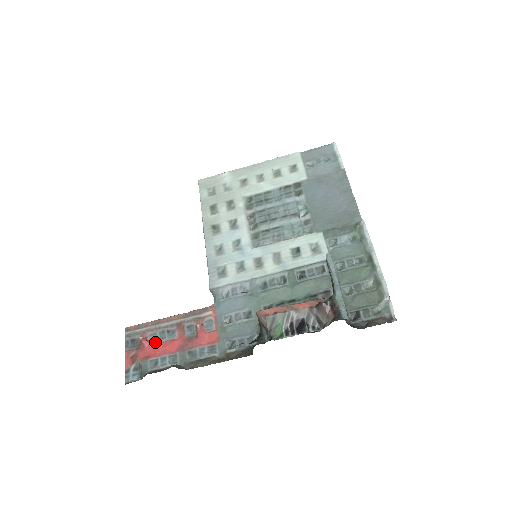
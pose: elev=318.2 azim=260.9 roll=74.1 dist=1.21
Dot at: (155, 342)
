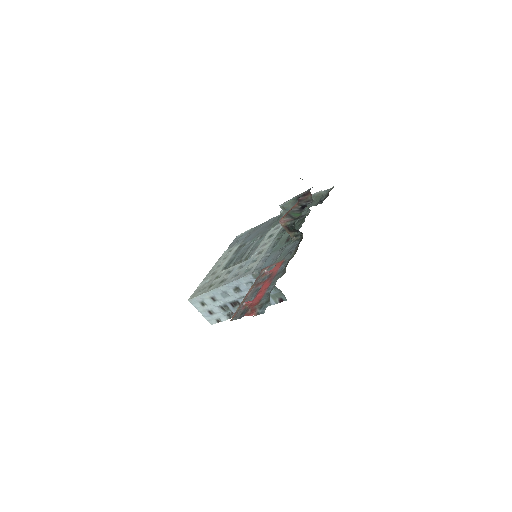
Dot at: (254, 297)
